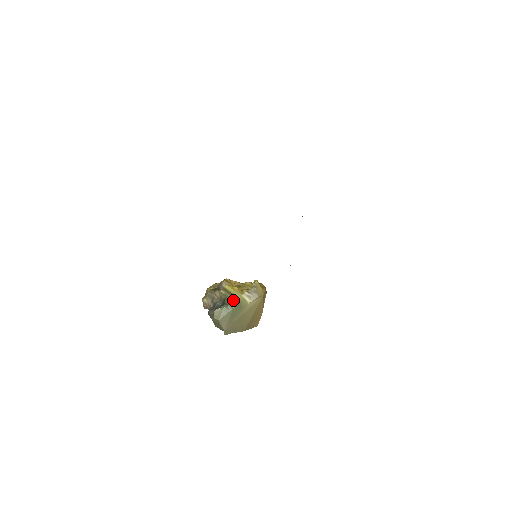
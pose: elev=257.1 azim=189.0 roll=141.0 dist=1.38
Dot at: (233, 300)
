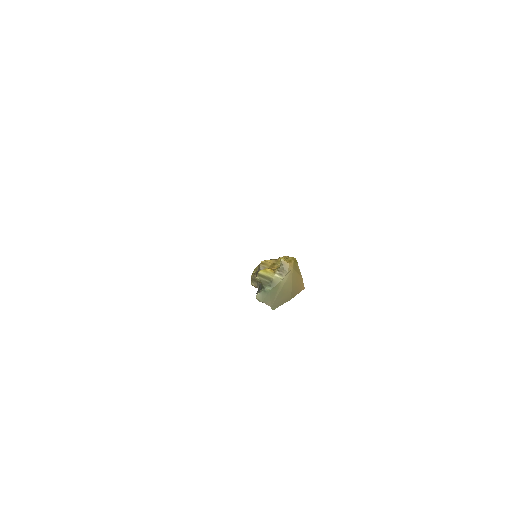
Dot at: (268, 282)
